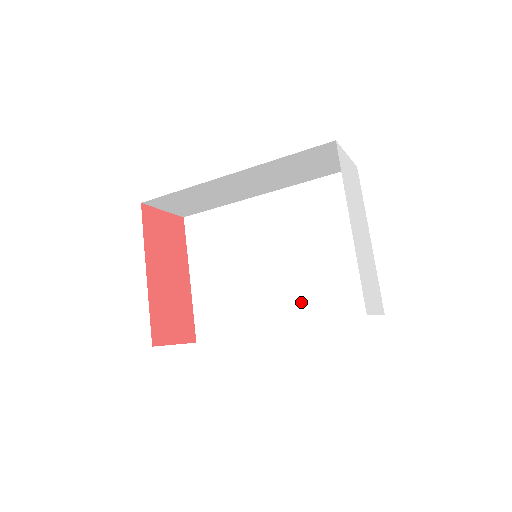
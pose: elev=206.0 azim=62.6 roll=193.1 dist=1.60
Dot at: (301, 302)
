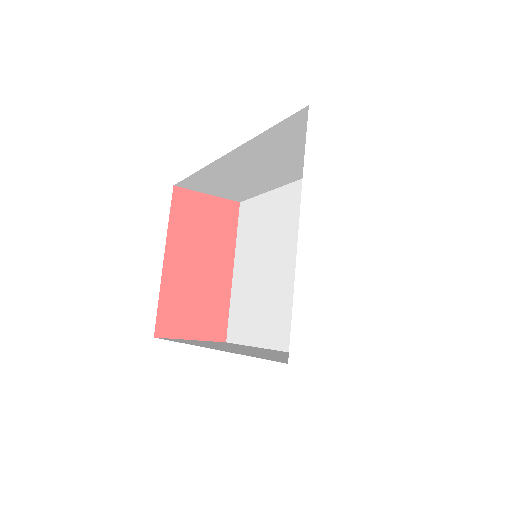
Dot at: occluded
